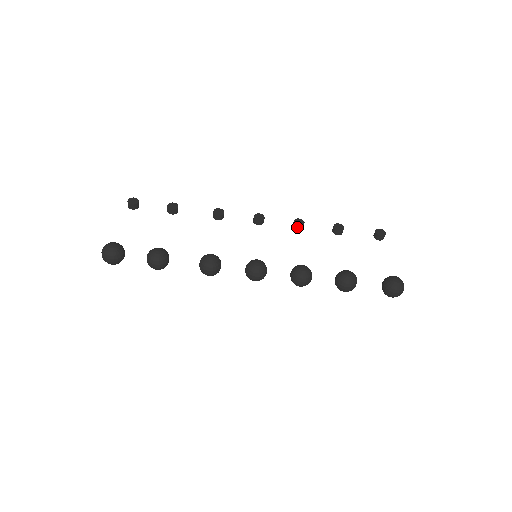
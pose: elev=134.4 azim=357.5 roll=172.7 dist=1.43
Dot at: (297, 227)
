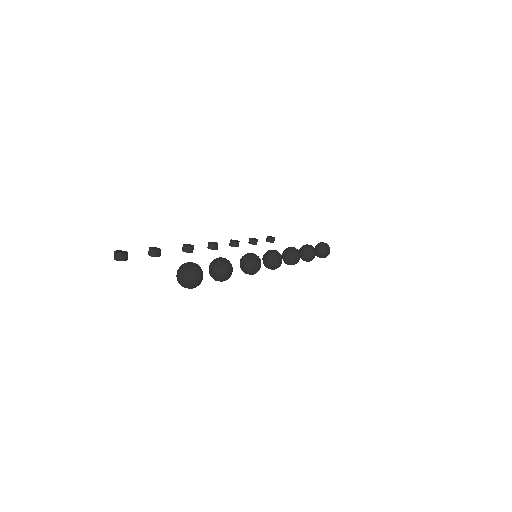
Dot at: (237, 244)
